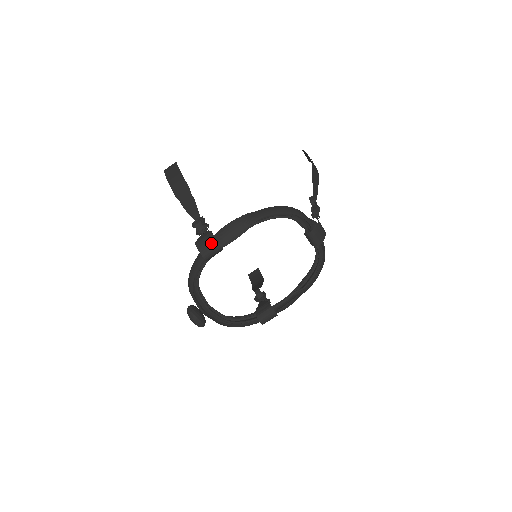
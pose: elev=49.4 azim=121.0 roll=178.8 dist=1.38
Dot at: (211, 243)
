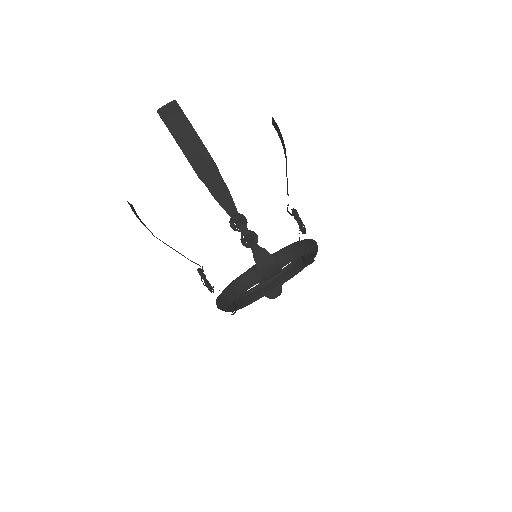
Dot at: occluded
